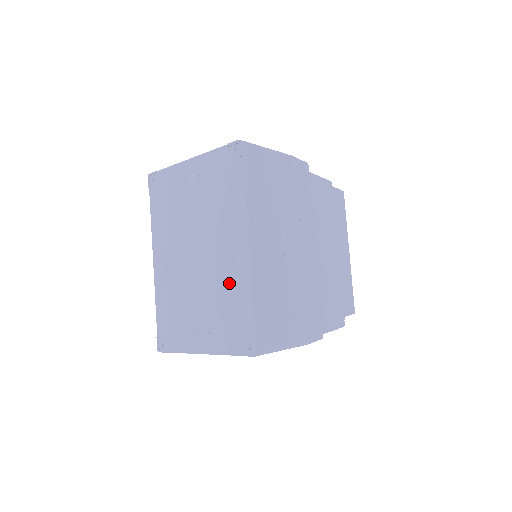
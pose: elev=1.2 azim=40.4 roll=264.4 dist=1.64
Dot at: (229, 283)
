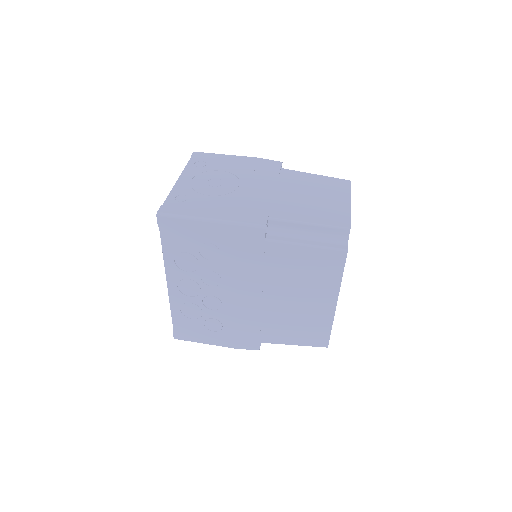
Dot at: occluded
